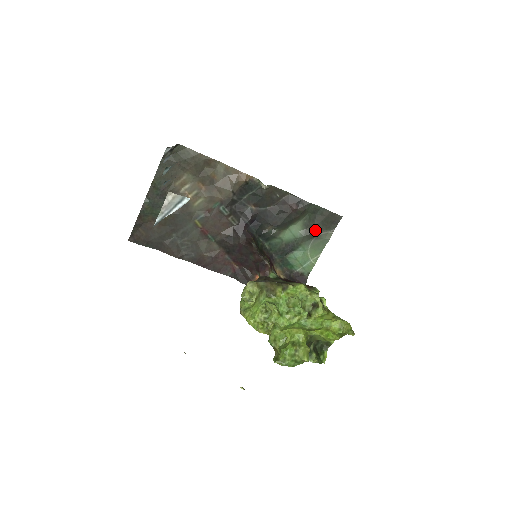
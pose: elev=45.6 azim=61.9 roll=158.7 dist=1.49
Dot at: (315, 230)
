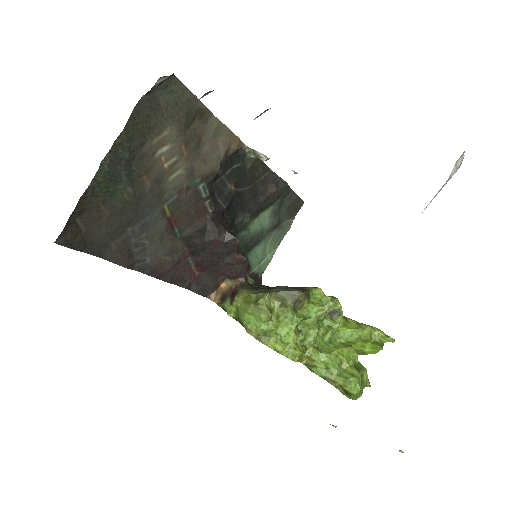
Dot at: (279, 218)
